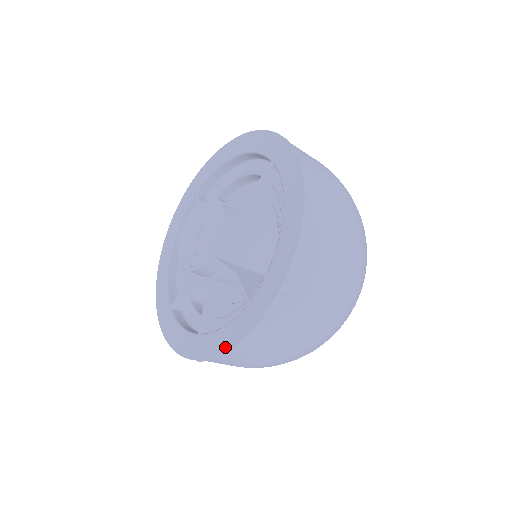
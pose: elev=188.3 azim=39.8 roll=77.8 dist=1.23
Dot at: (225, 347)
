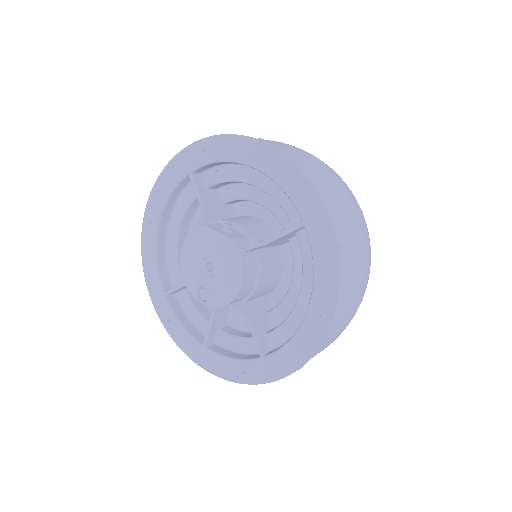
Dot at: (235, 379)
